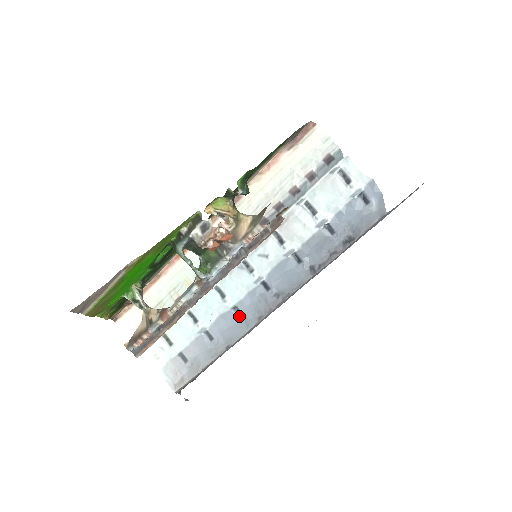
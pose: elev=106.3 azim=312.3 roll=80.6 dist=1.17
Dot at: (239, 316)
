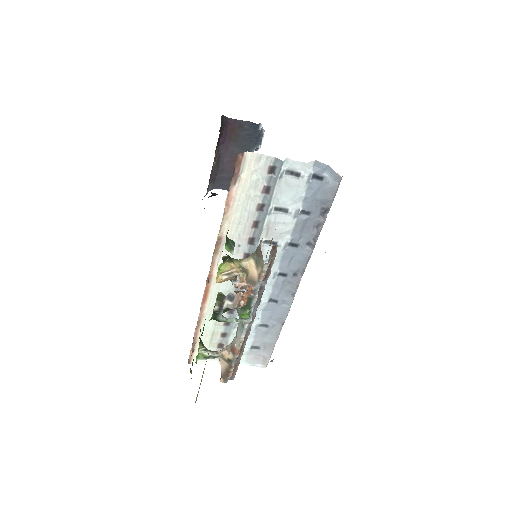
Dot at: (277, 303)
